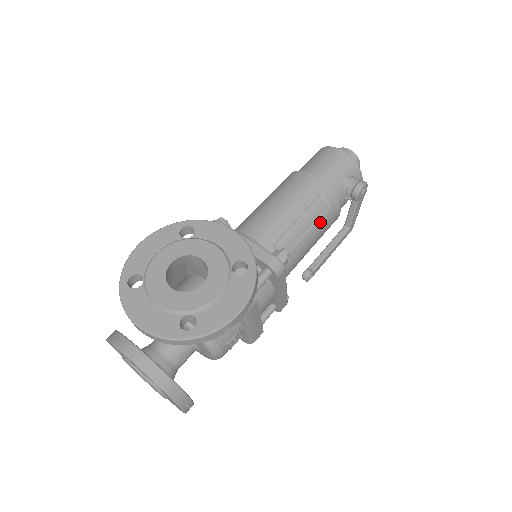
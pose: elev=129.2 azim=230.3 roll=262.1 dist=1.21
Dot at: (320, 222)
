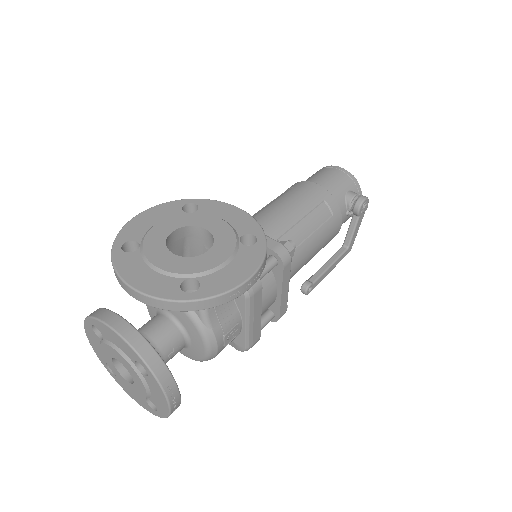
Dot at: (323, 228)
